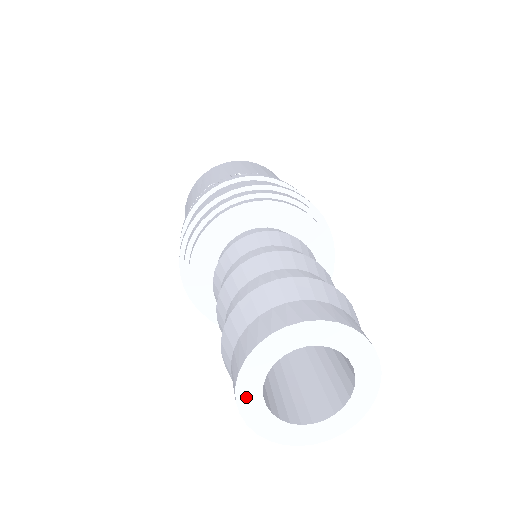
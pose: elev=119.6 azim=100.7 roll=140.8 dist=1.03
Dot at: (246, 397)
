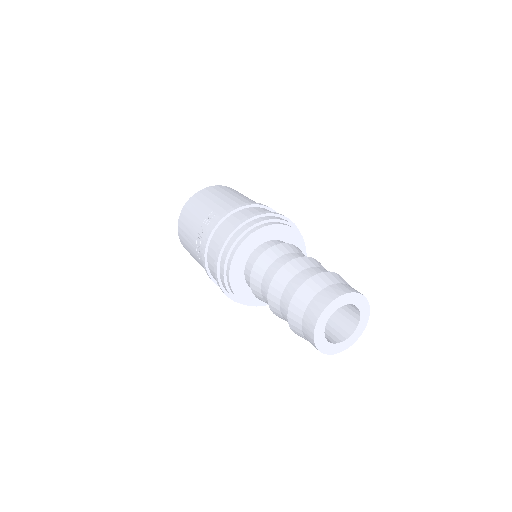
Dot at: (325, 349)
